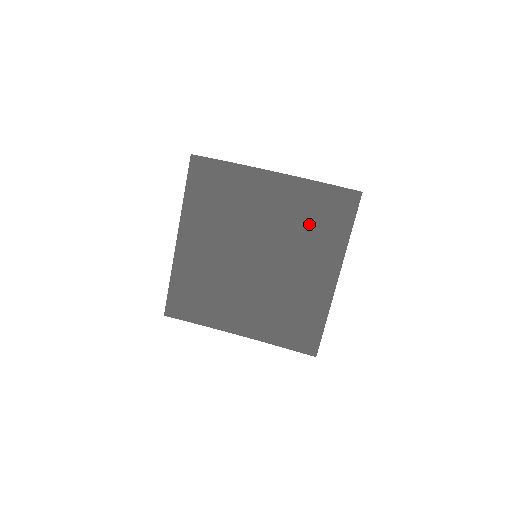
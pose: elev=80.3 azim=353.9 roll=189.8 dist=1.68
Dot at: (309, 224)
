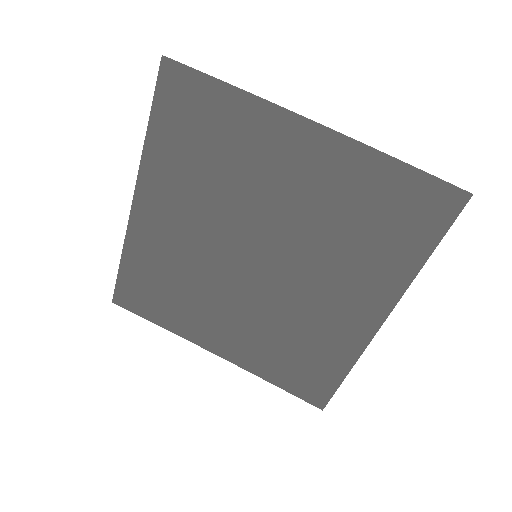
Dot at: (356, 227)
